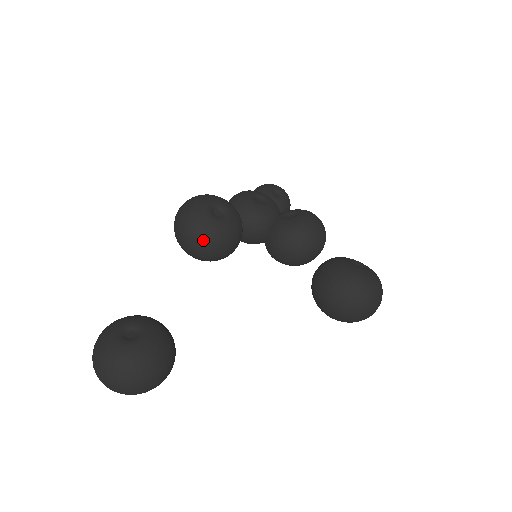
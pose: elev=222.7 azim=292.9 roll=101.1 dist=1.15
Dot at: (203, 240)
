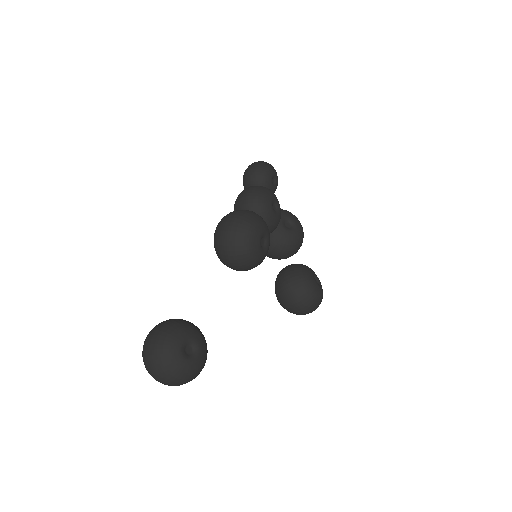
Dot at: (247, 266)
